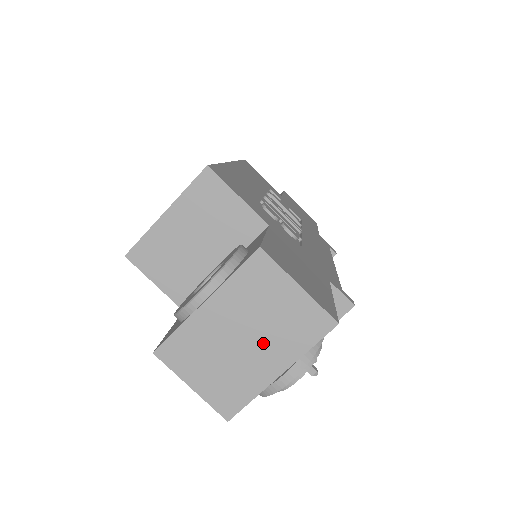
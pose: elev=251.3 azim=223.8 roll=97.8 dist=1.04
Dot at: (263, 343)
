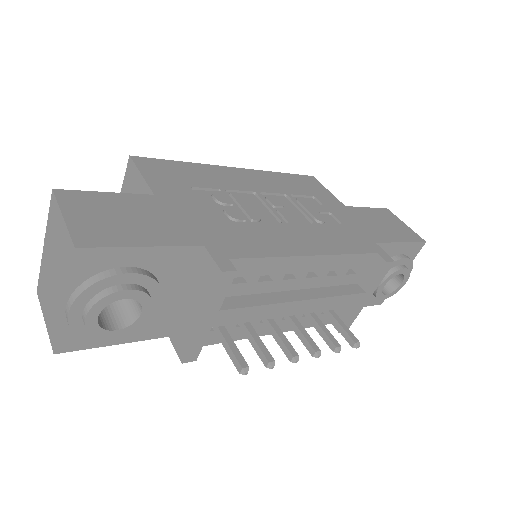
Dot at: (57, 275)
